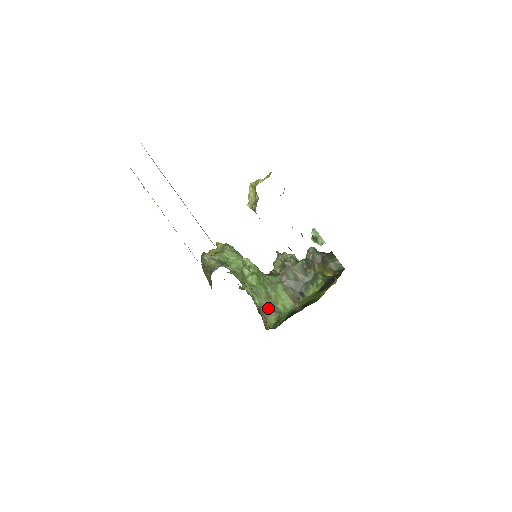
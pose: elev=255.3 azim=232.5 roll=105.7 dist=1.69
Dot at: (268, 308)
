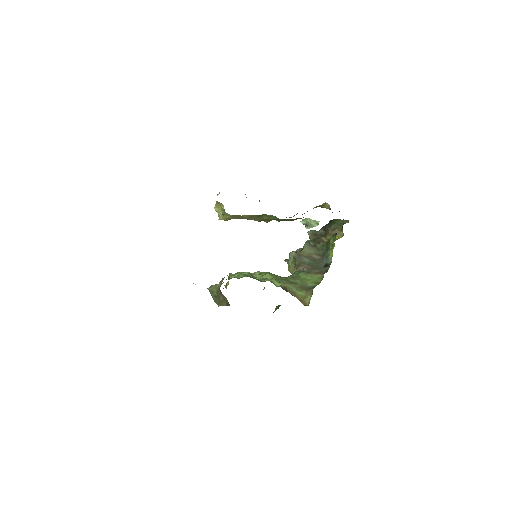
Dot at: (297, 290)
